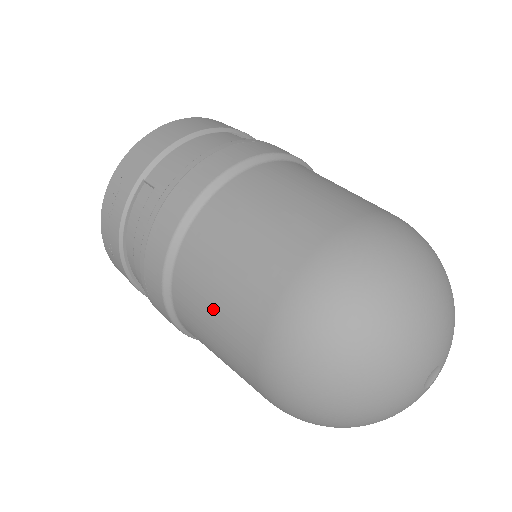
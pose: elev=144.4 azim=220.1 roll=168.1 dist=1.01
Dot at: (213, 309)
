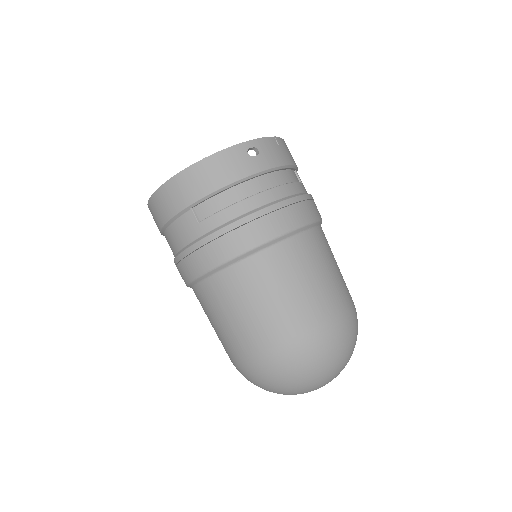
Dot at: occluded
